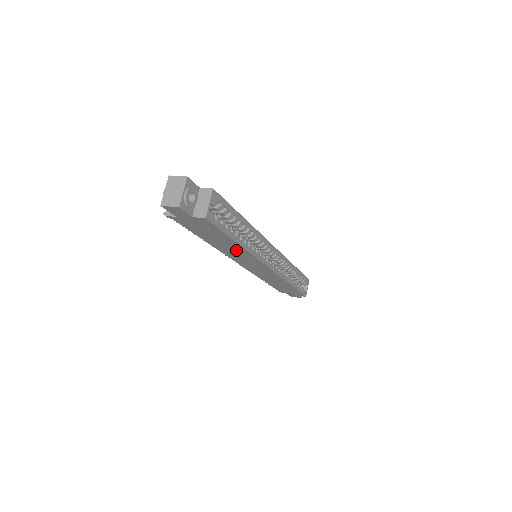
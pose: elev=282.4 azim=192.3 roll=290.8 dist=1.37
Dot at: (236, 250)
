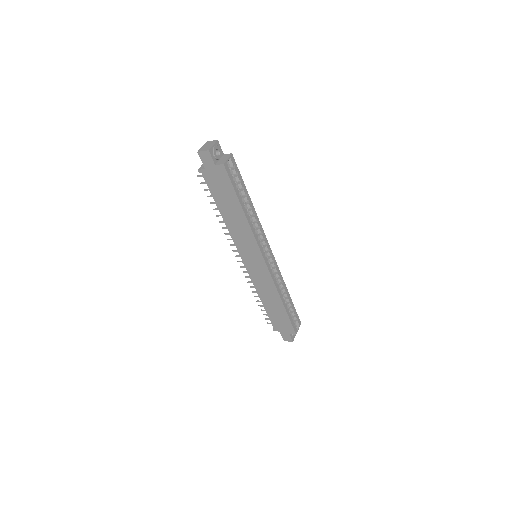
Dot at: (241, 225)
